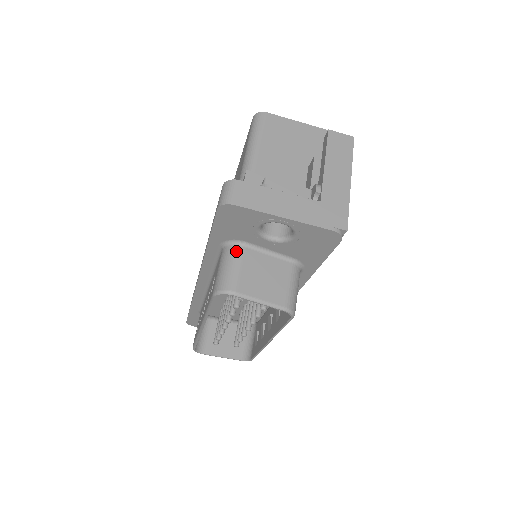
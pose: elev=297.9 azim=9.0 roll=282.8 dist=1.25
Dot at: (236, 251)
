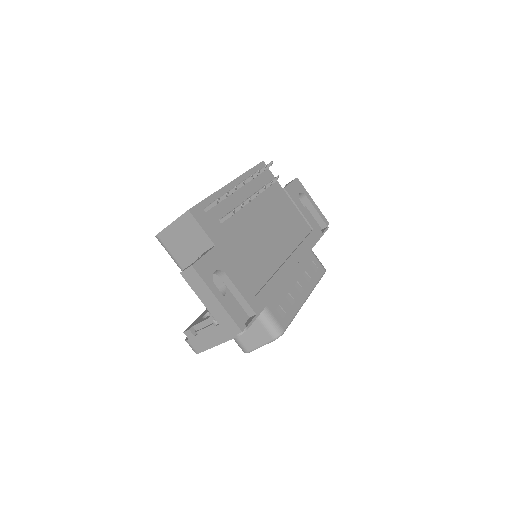
Dot at: occluded
